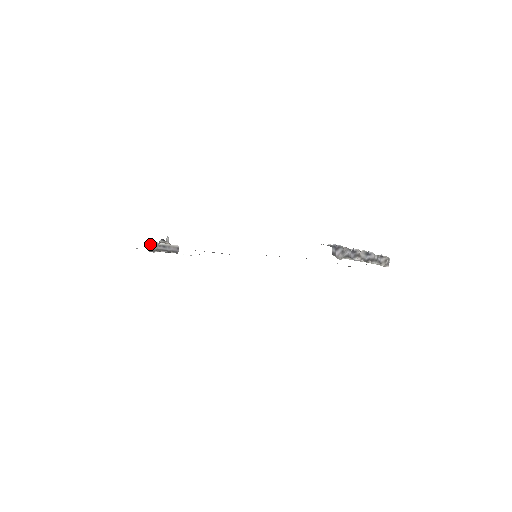
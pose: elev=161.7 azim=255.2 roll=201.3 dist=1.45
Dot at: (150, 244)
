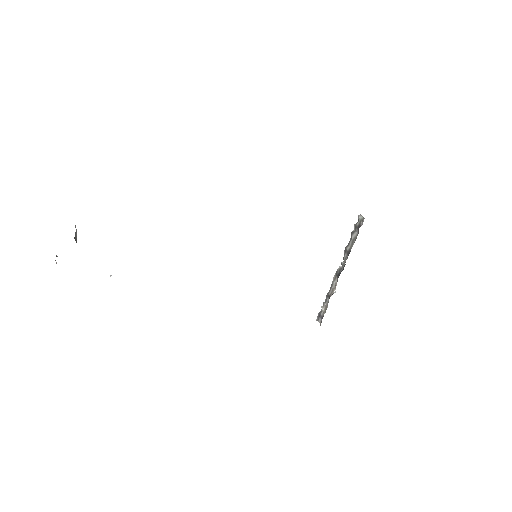
Dot at: (75, 225)
